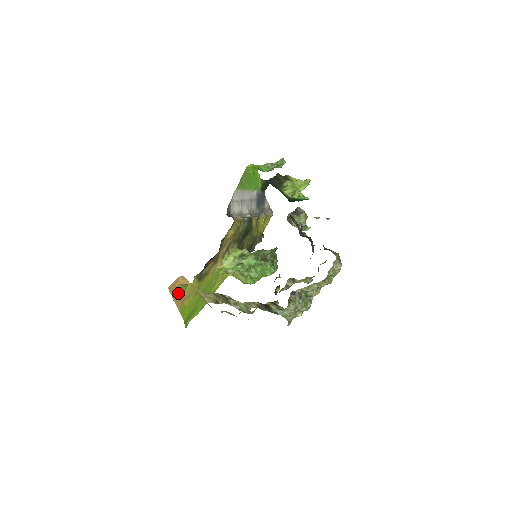
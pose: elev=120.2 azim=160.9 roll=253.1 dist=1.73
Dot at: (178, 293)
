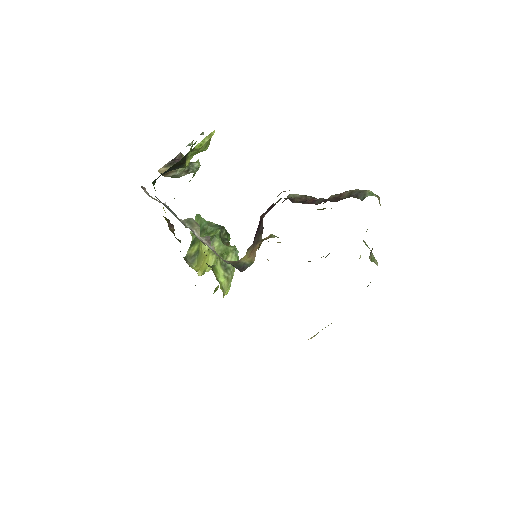
Dot at: occluded
